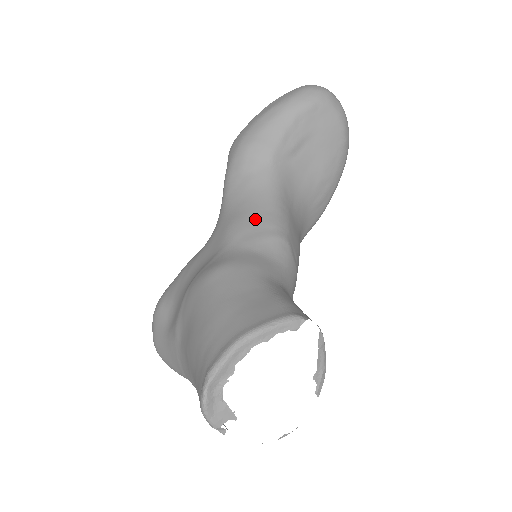
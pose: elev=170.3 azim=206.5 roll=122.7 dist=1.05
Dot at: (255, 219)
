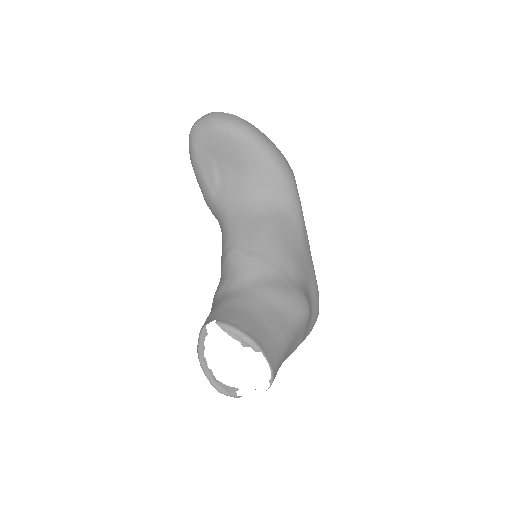
Dot at: (222, 250)
